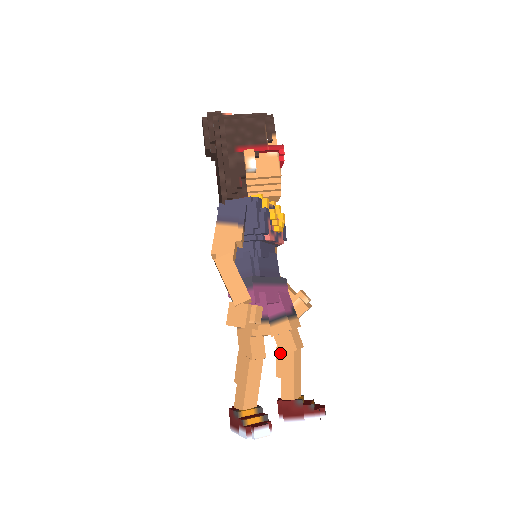
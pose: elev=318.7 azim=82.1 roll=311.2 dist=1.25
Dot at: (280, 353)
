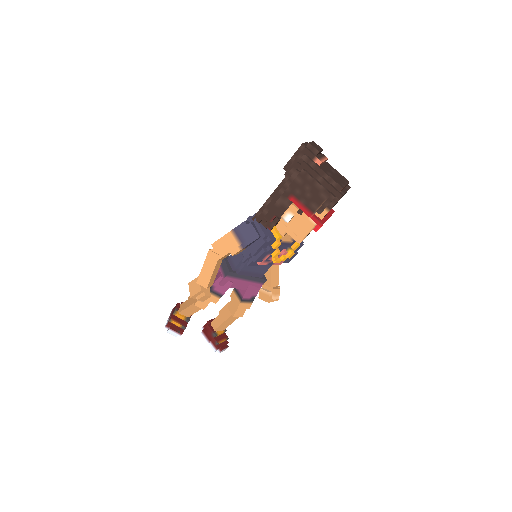
Dot at: (228, 306)
